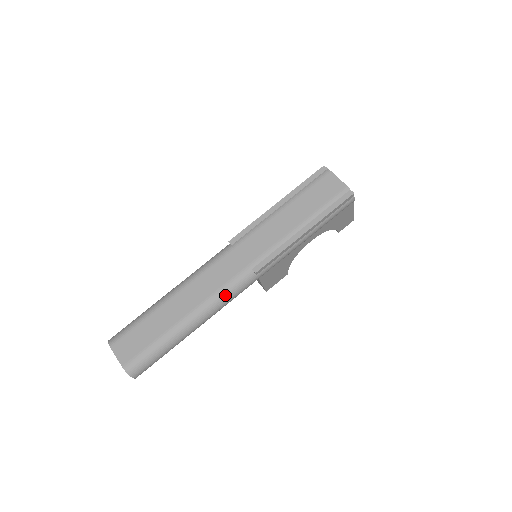
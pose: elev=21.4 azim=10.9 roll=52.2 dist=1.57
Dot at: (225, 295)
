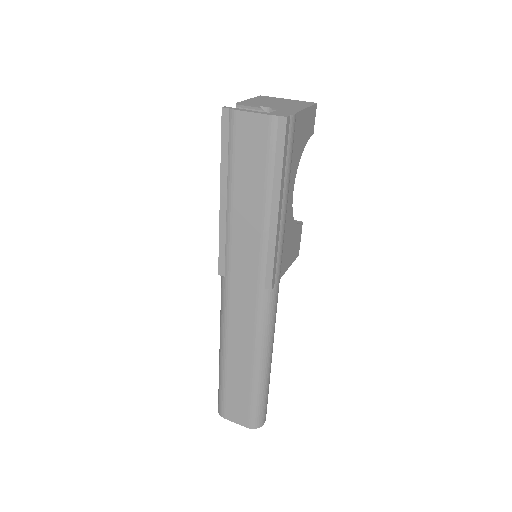
Dot at: (265, 326)
